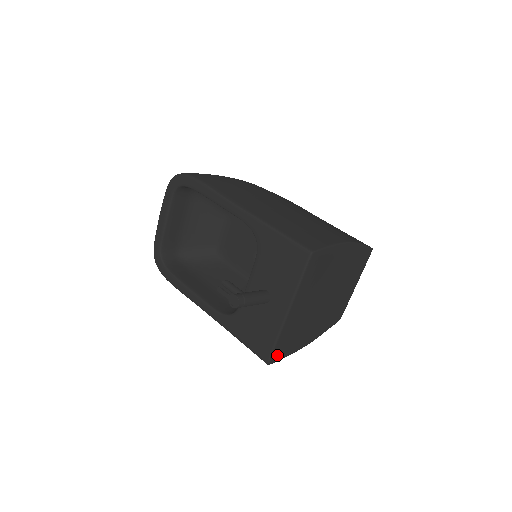
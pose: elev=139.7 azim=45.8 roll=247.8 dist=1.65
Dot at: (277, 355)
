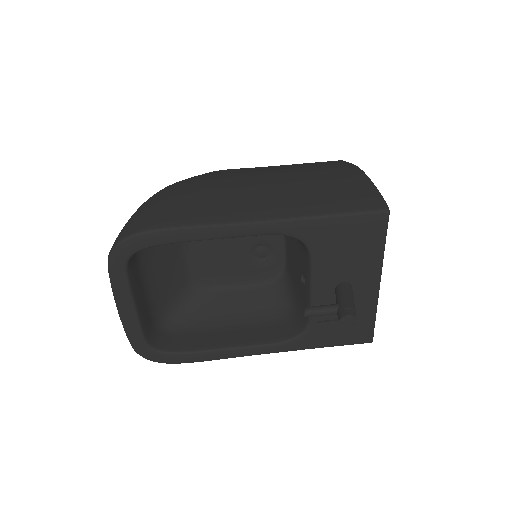
Dot at: occluded
